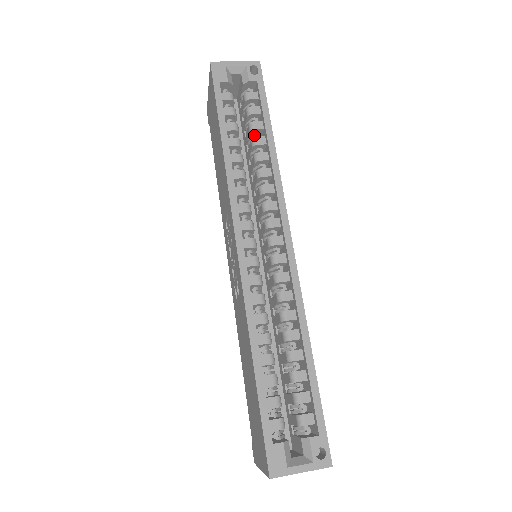
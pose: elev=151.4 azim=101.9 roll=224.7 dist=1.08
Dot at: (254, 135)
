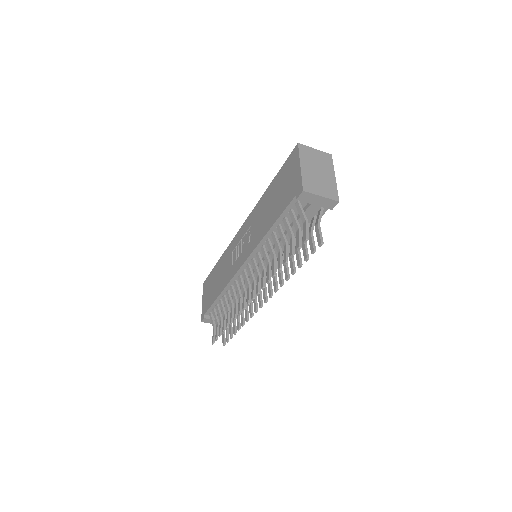
Dot at: occluded
